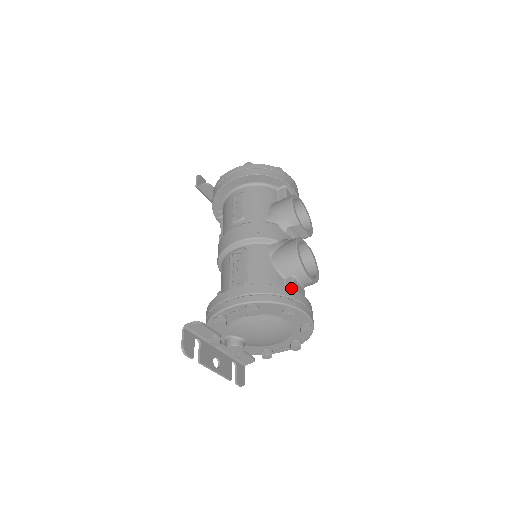
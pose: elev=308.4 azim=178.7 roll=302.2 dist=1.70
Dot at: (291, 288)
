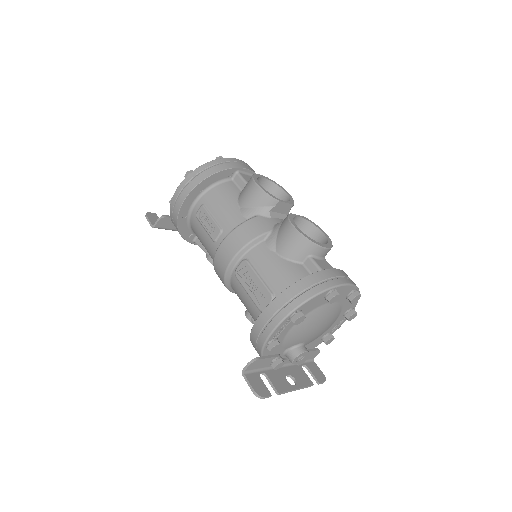
Dot at: (316, 269)
